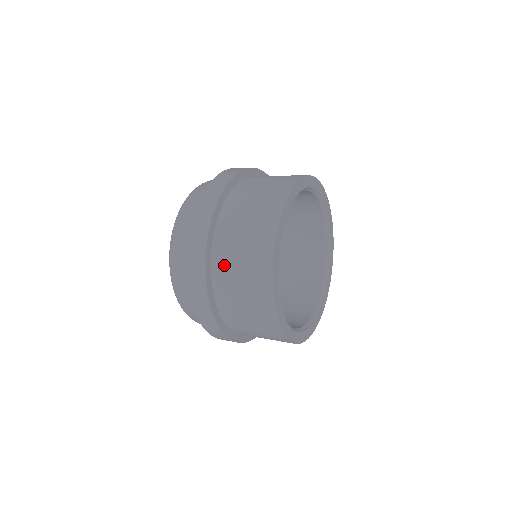
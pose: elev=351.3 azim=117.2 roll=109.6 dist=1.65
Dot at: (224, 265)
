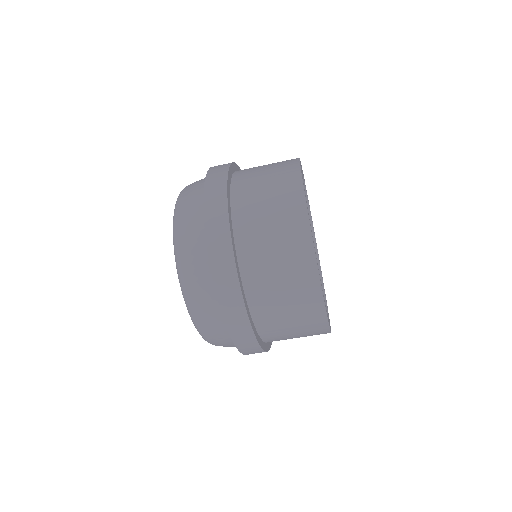
Dot at: (247, 173)
